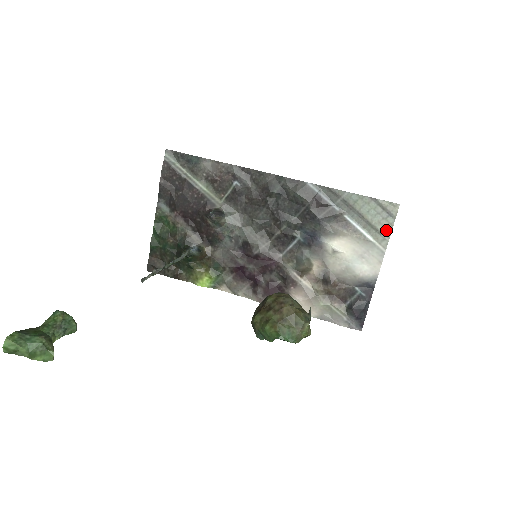
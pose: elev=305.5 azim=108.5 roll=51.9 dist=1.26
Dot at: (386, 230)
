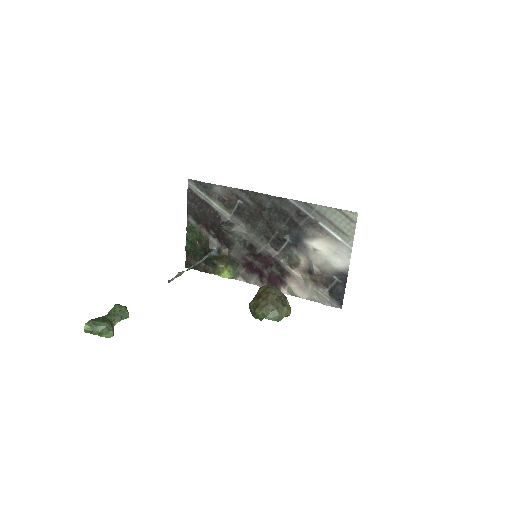
Dot at: (350, 233)
